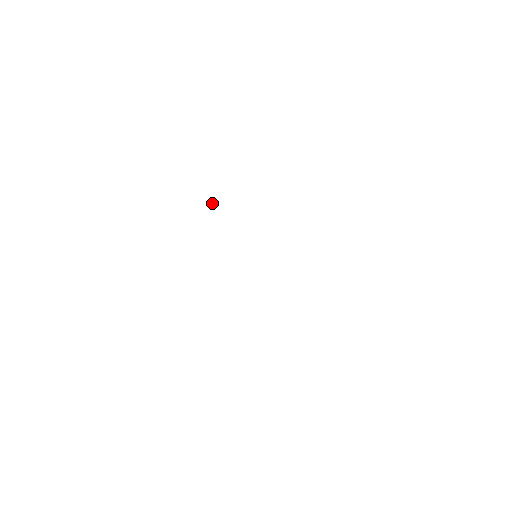
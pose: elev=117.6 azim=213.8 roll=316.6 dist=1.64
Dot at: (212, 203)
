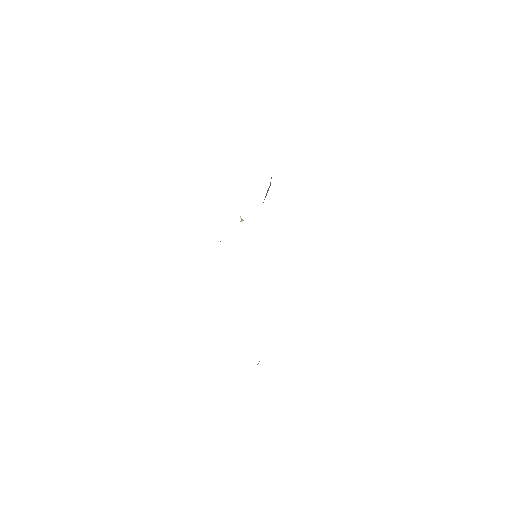
Dot at: (240, 219)
